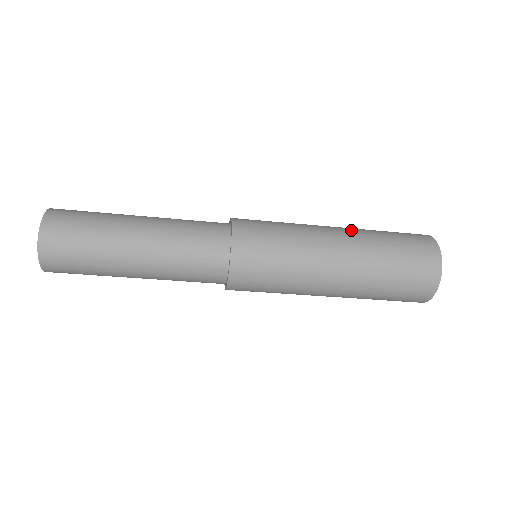
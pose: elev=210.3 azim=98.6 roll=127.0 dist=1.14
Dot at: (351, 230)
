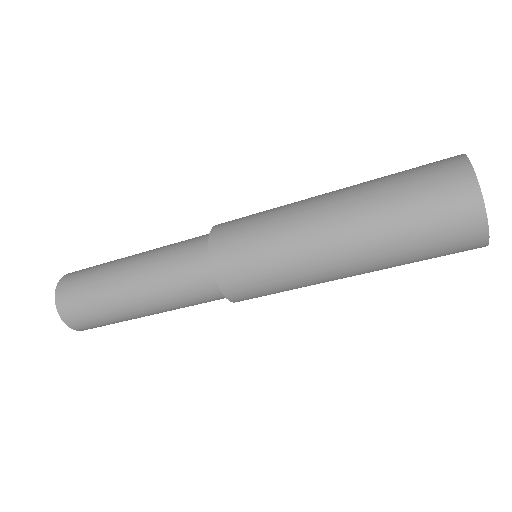
Dot at: (348, 201)
